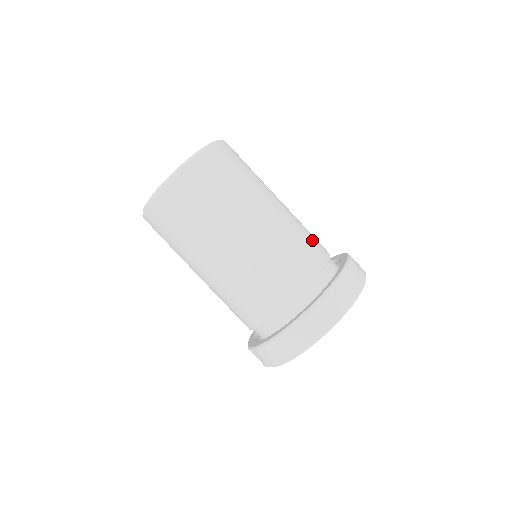
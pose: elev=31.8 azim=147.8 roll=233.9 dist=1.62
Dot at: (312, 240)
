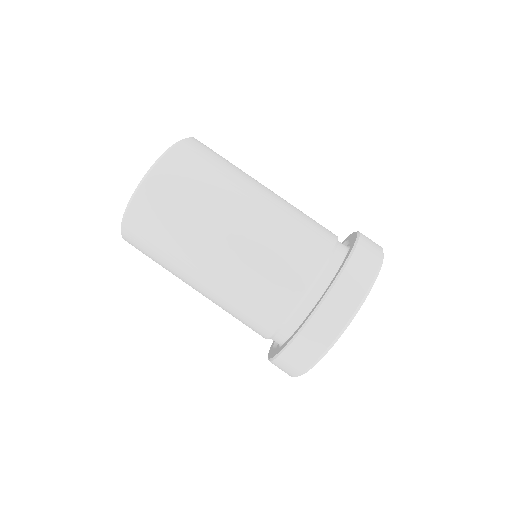
Dot at: (276, 279)
